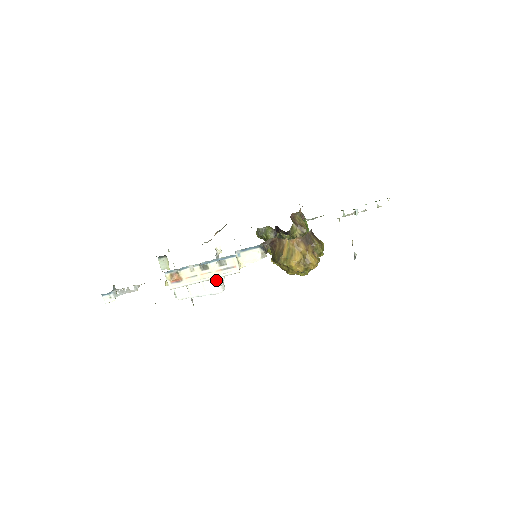
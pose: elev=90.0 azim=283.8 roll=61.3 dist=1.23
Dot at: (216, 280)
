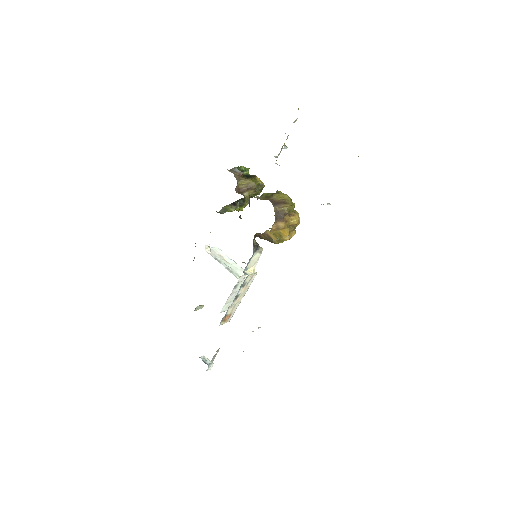
Dot at: (242, 282)
